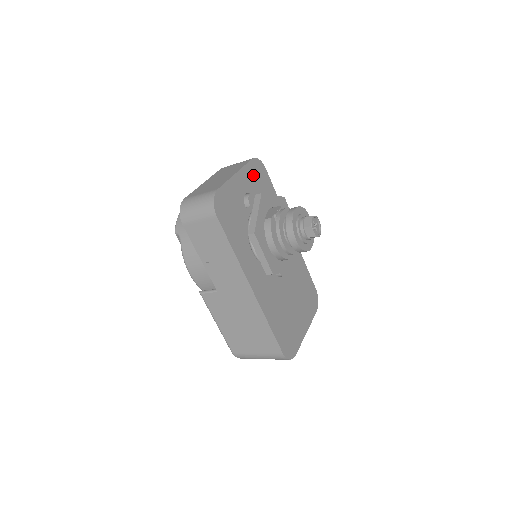
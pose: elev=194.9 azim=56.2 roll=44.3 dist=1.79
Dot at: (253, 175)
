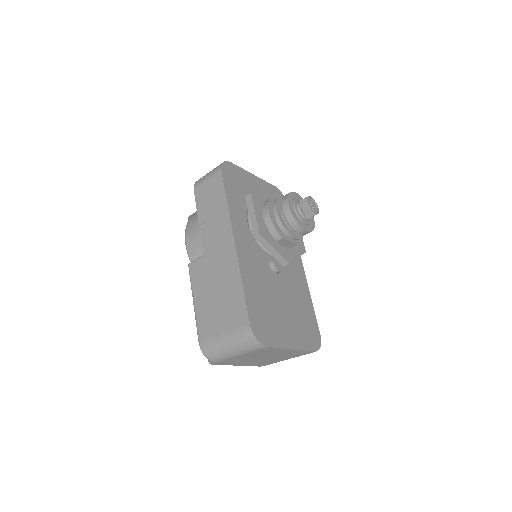
Dot at: occluded
